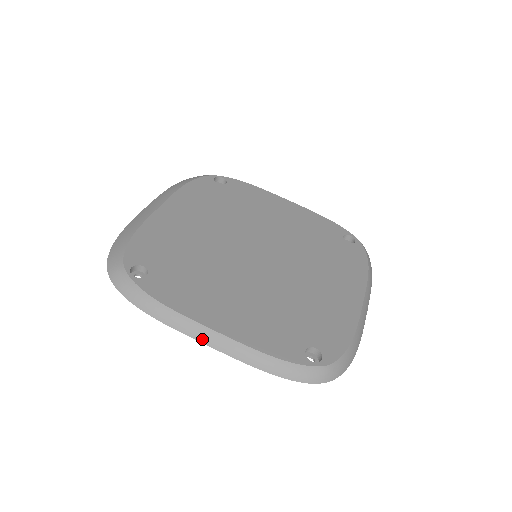
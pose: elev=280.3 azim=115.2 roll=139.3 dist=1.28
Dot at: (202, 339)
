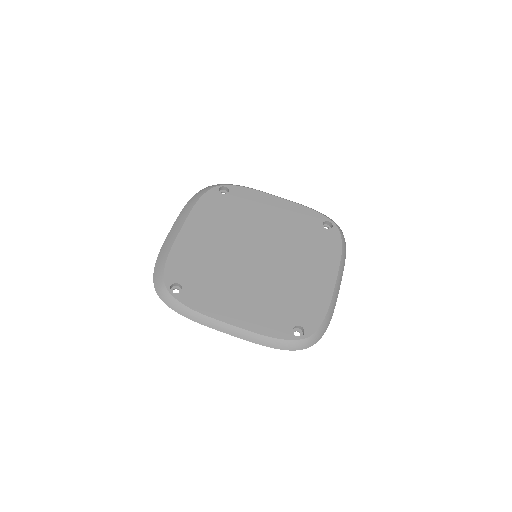
Dot at: (224, 331)
